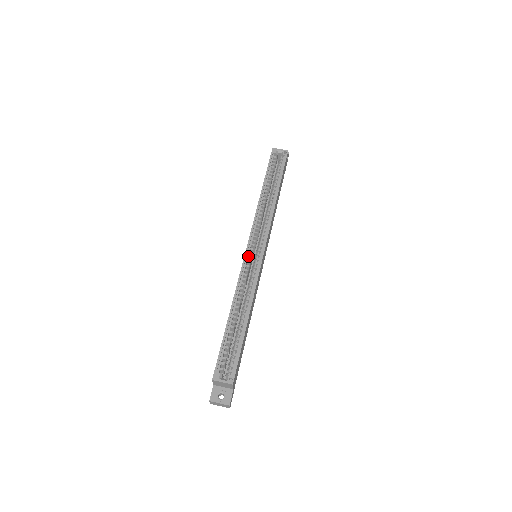
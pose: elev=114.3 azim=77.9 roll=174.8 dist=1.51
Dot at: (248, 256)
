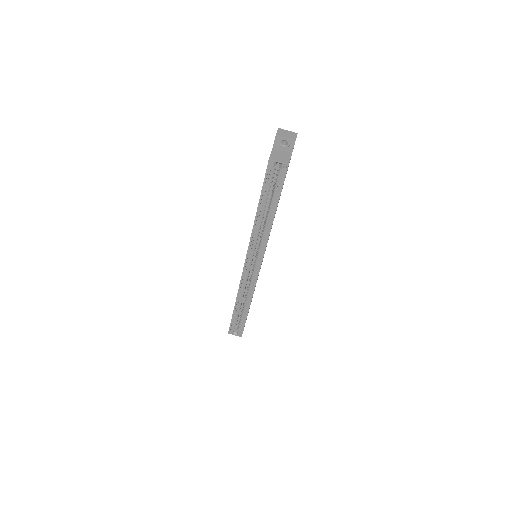
Dot at: (247, 268)
